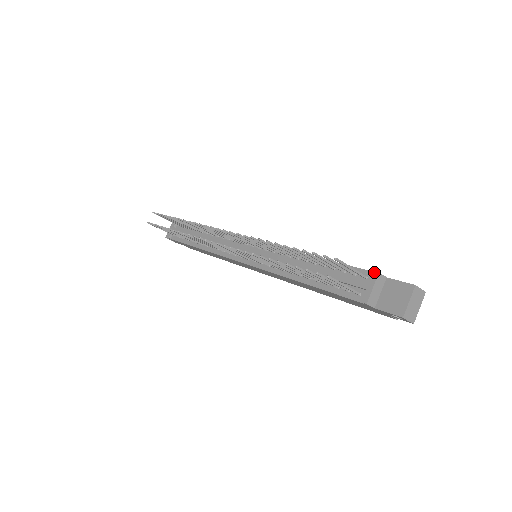
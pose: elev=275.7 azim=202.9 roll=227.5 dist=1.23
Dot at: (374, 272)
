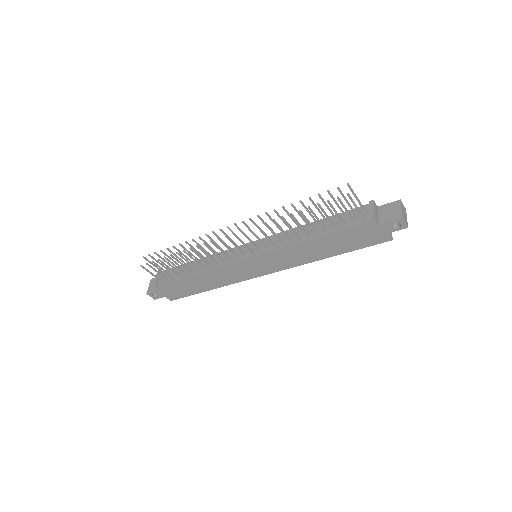
Dot at: (370, 201)
